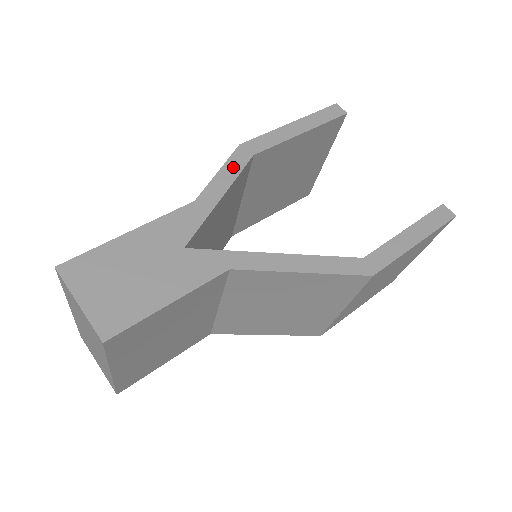
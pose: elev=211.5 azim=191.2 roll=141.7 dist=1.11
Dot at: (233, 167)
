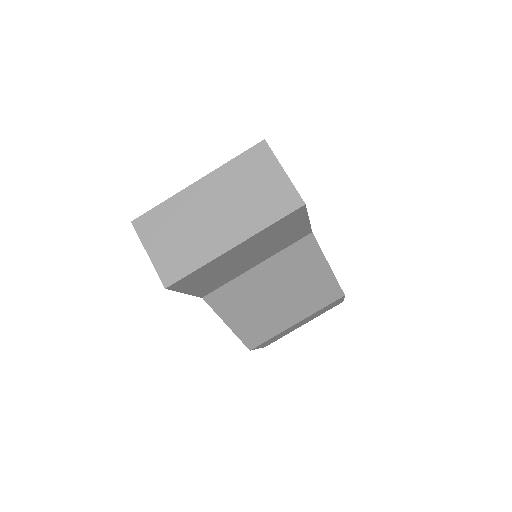
Dot at: occluded
